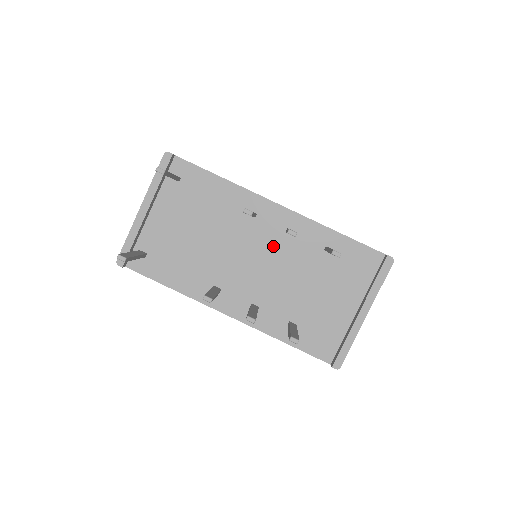
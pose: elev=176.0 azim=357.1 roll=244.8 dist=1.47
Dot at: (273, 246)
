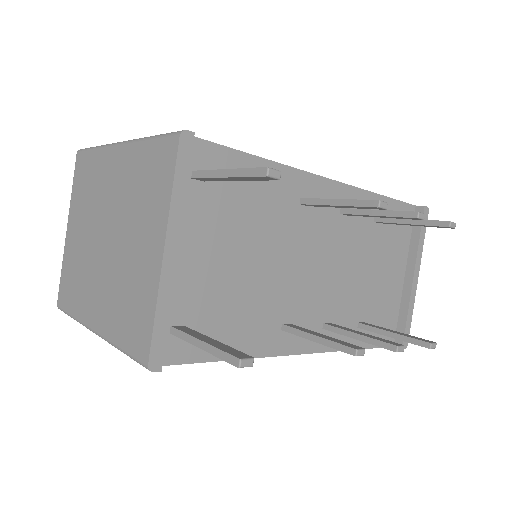
Dot at: (331, 238)
